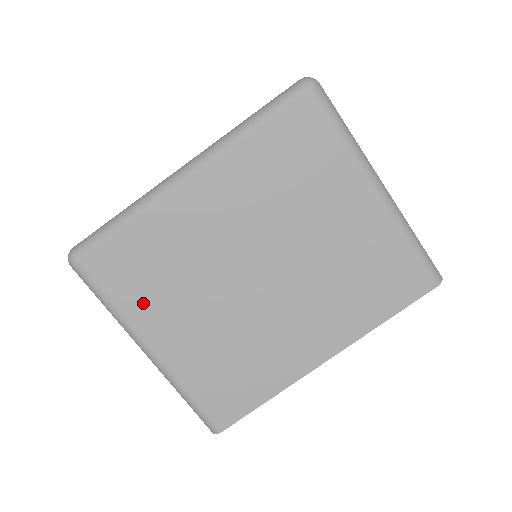
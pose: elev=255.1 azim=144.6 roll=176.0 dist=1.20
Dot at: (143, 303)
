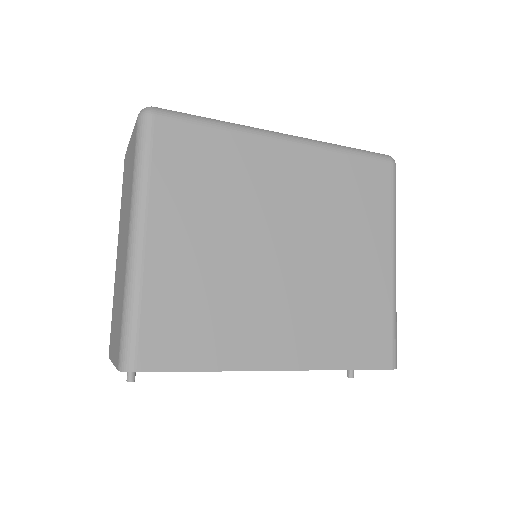
Dot at: (175, 192)
